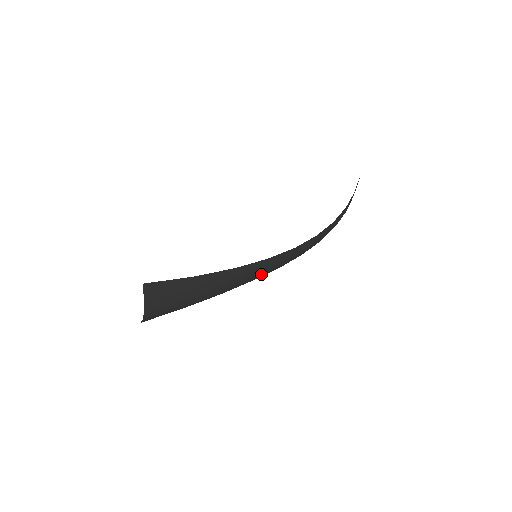
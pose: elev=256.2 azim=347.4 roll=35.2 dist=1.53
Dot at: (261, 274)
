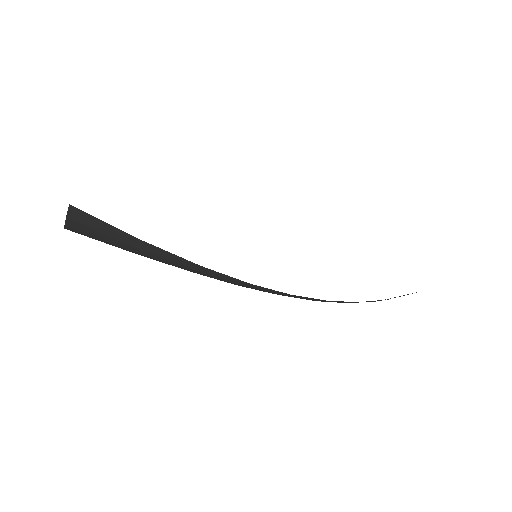
Dot at: (235, 284)
